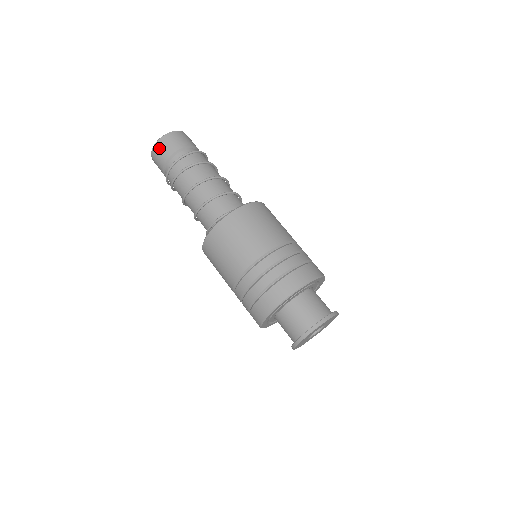
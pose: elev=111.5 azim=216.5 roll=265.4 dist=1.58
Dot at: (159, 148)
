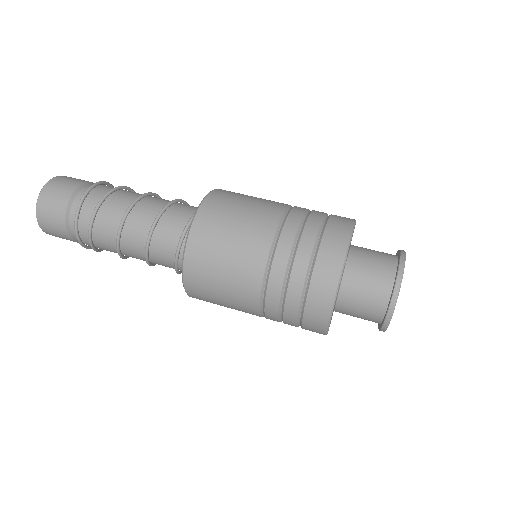
Dot at: (45, 205)
